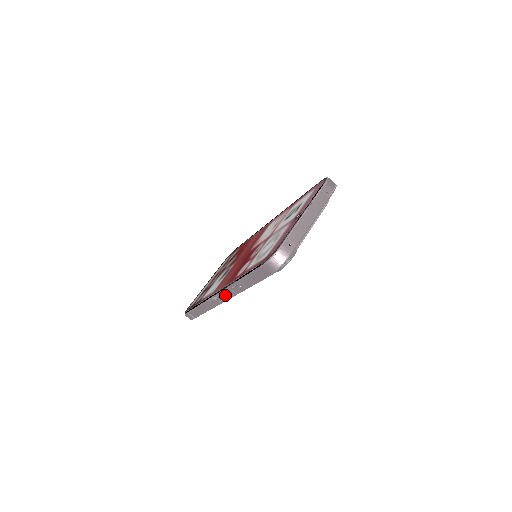
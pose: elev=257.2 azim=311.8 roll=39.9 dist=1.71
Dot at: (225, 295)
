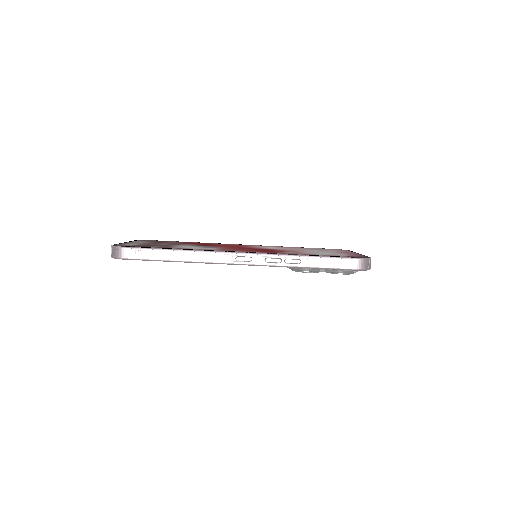
Dot at: (259, 259)
